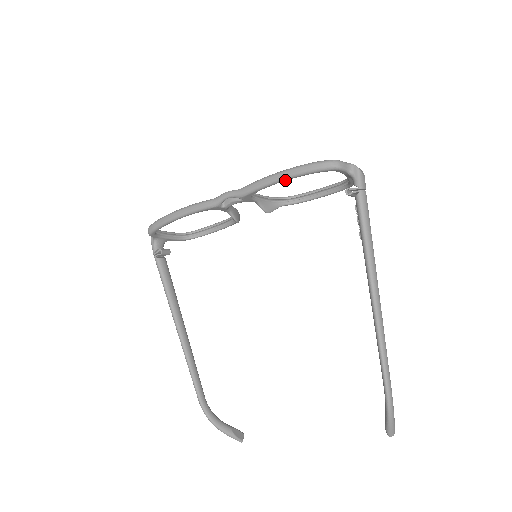
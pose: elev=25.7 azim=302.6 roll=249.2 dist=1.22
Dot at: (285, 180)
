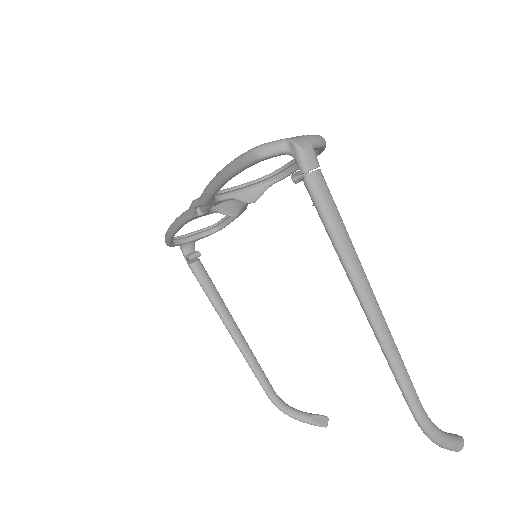
Dot at: (225, 183)
